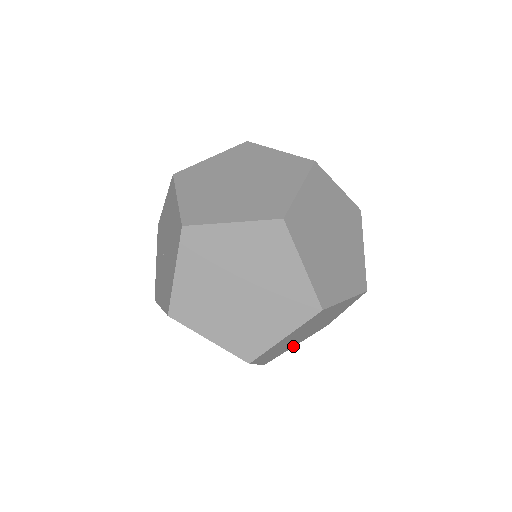
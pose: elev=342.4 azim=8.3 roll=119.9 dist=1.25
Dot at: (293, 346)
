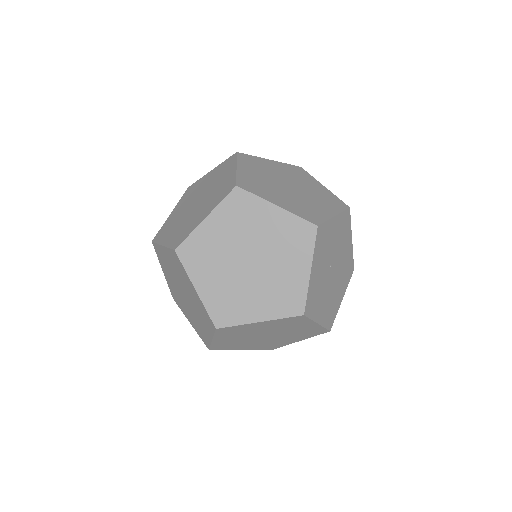
Dot at: (295, 341)
